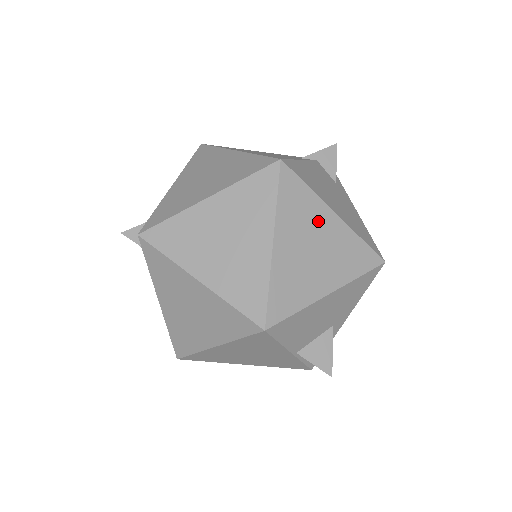
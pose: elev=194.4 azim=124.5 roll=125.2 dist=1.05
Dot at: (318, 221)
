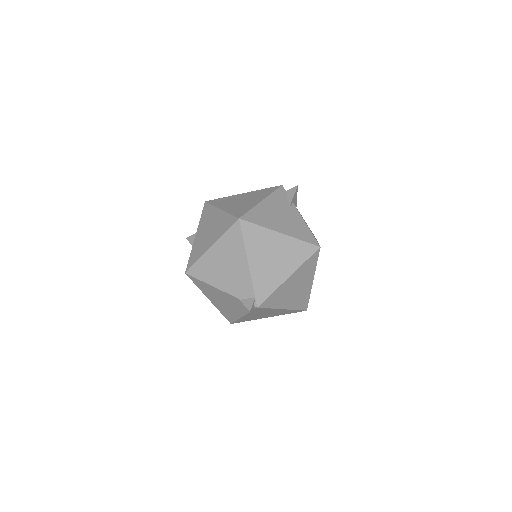
Dot at: occluded
